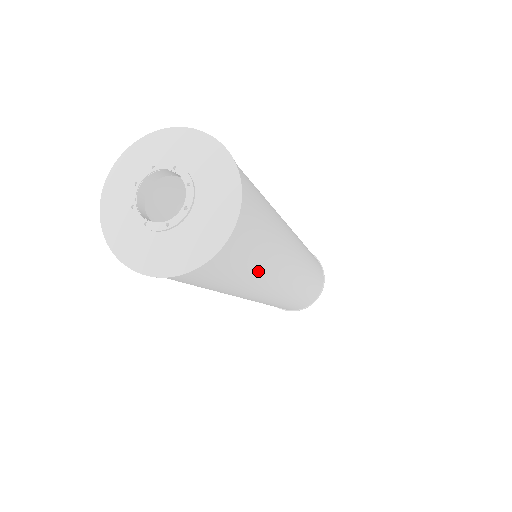
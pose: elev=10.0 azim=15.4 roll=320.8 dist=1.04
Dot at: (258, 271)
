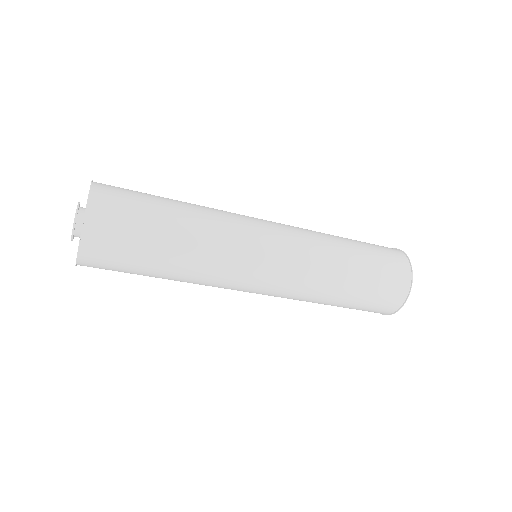
Dot at: (178, 215)
